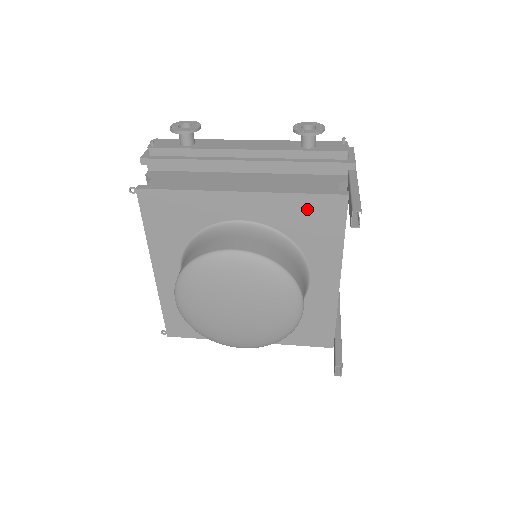
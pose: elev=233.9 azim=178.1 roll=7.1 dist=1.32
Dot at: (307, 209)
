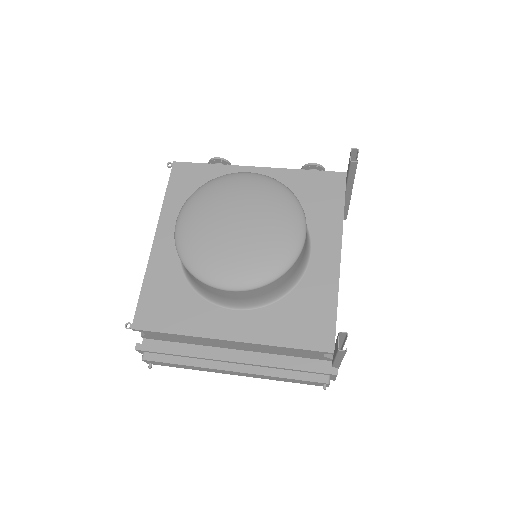
Dot at: (312, 183)
